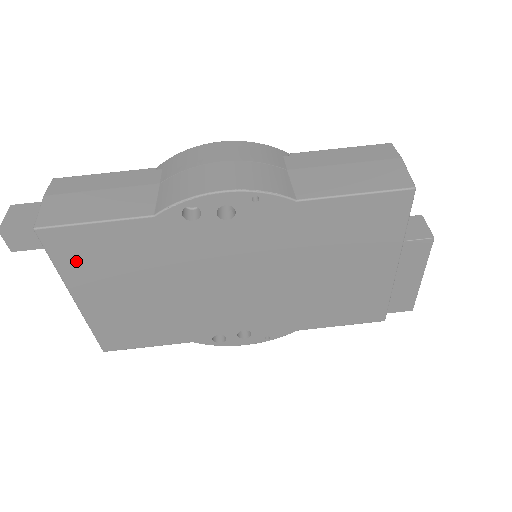
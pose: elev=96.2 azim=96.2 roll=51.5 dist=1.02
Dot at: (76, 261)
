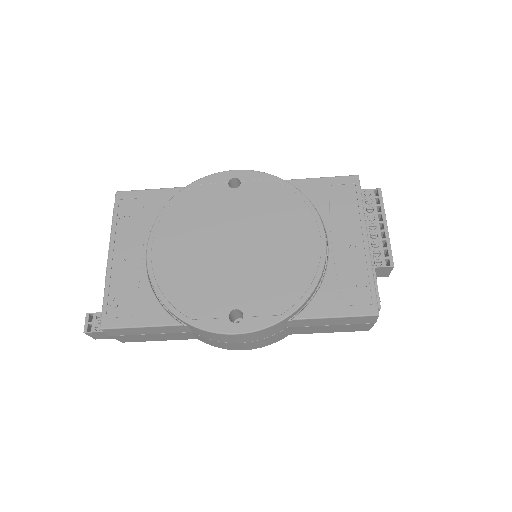
Dot at: occluded
